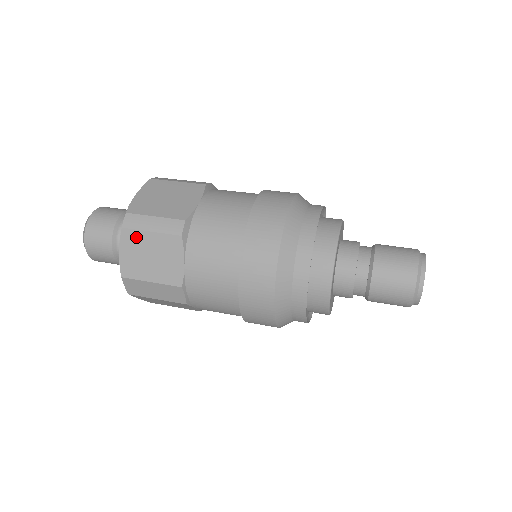
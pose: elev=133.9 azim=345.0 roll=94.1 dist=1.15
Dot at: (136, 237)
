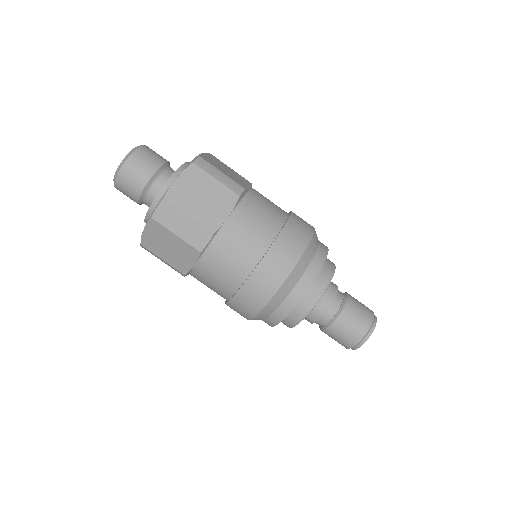
Dot at: (200, 176)
